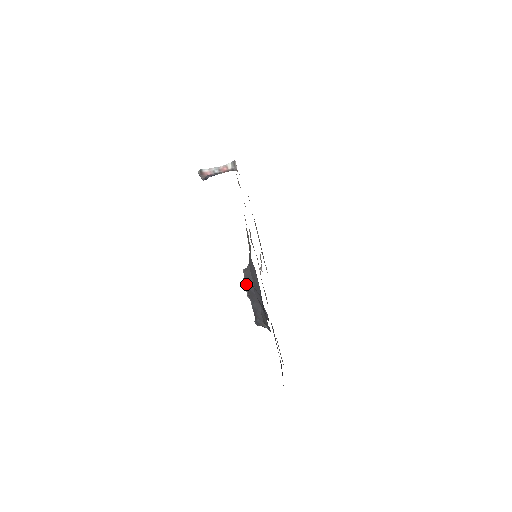
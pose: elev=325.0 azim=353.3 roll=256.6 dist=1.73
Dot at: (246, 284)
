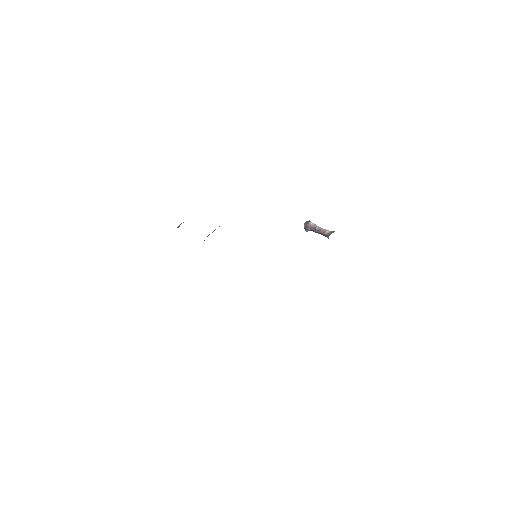
Dot at: occluded
